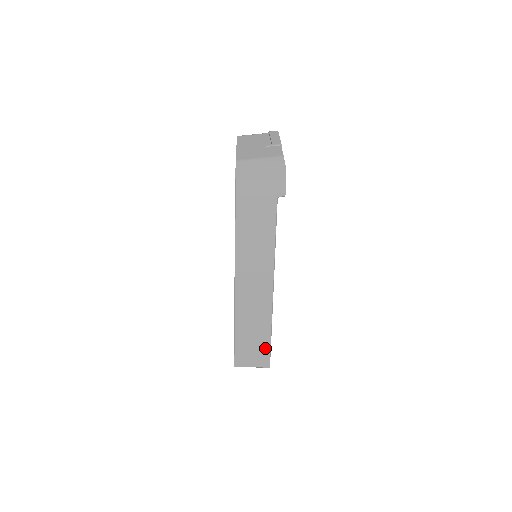
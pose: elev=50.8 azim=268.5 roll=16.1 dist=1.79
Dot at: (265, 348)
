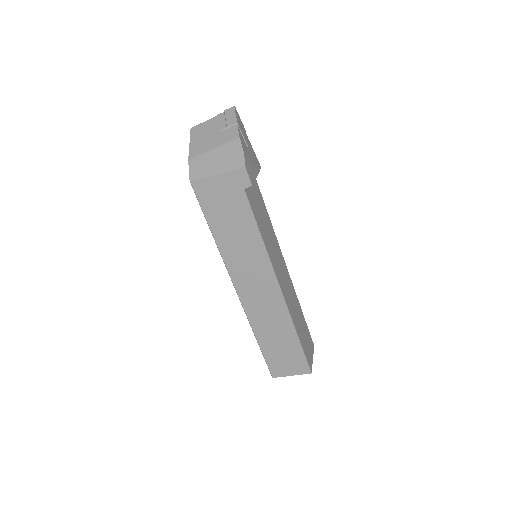
Dot at: (298, 354)
